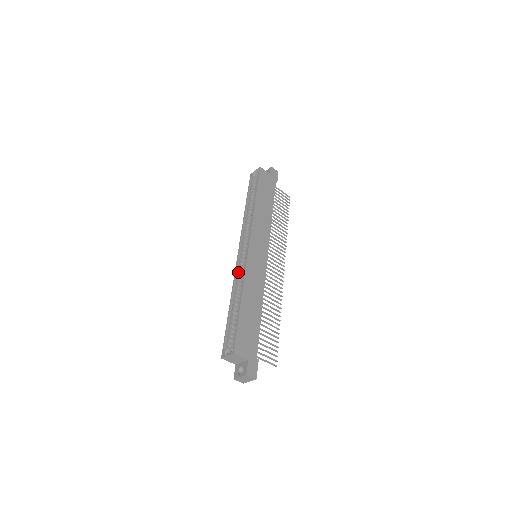
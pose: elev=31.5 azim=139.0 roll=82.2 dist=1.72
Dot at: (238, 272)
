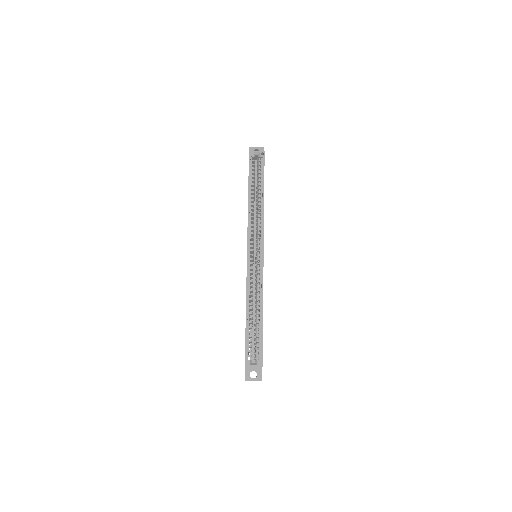
Dot at: (250, 276)
